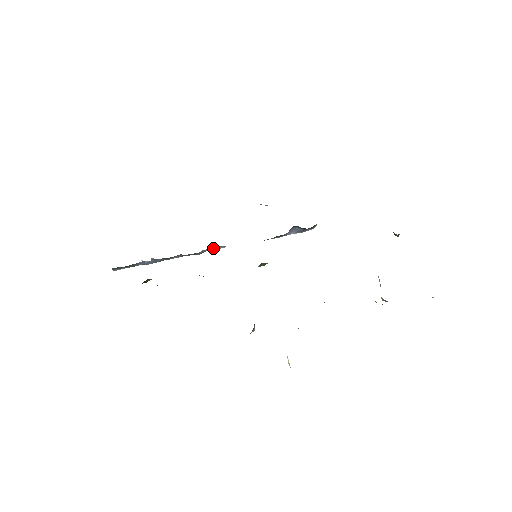
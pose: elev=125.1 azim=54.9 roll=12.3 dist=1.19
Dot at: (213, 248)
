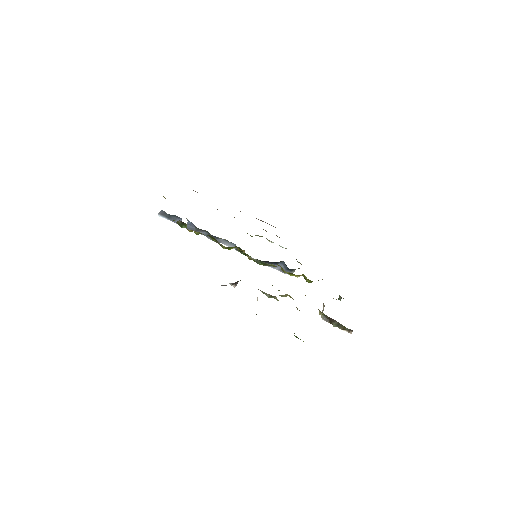
Dot at: (228, 243)
